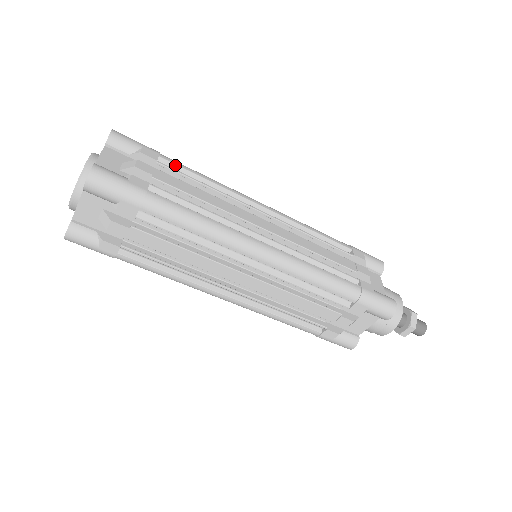
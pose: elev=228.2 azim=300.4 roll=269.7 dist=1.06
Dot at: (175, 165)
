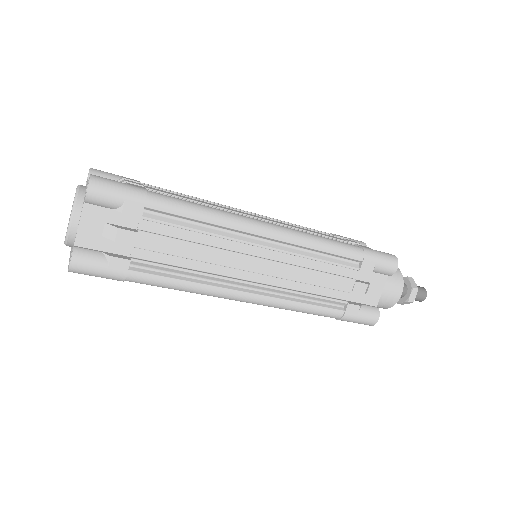
Dot at: occluded
